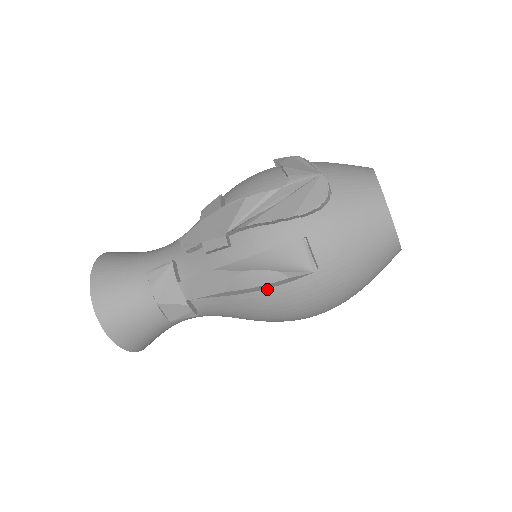
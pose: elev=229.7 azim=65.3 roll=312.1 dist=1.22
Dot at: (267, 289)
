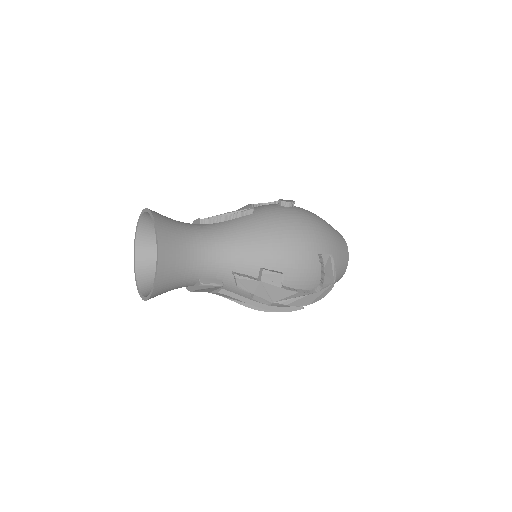
Dot at: occluded
